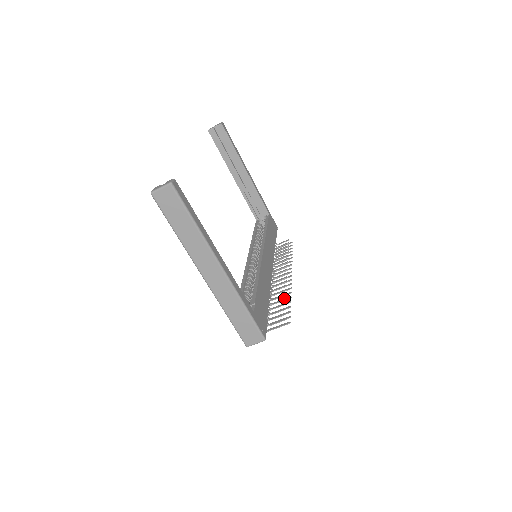
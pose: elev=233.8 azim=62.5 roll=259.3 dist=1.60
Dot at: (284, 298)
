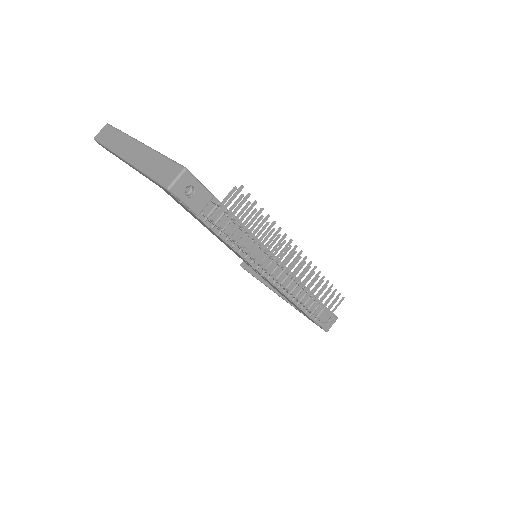
Dot at: (261, 219)
